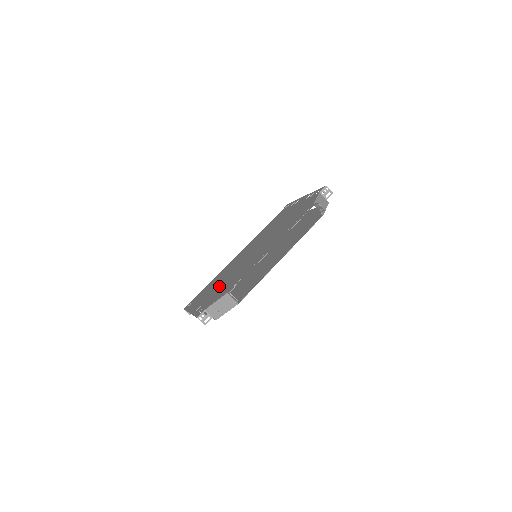
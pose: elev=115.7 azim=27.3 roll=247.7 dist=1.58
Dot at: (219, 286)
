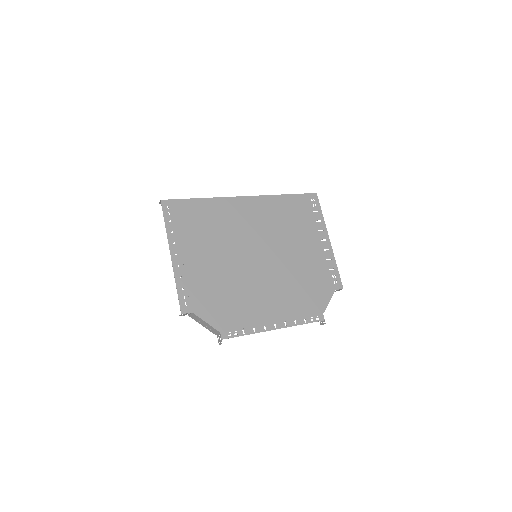
Dot at: (213, 270)
